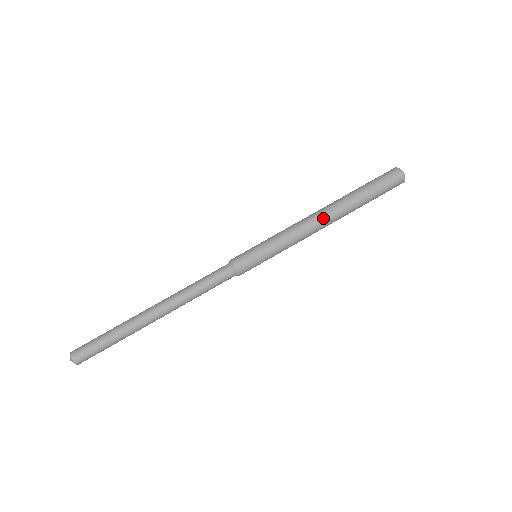
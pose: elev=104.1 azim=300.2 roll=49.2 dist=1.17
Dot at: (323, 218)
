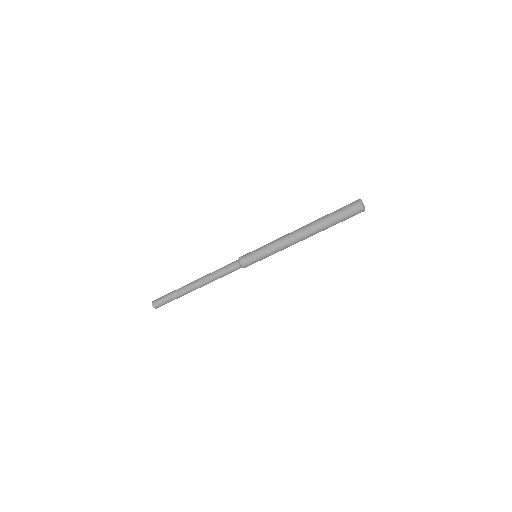
Dot at: occluded
